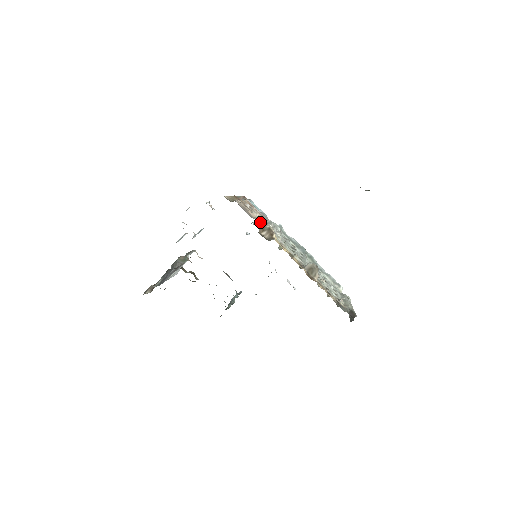
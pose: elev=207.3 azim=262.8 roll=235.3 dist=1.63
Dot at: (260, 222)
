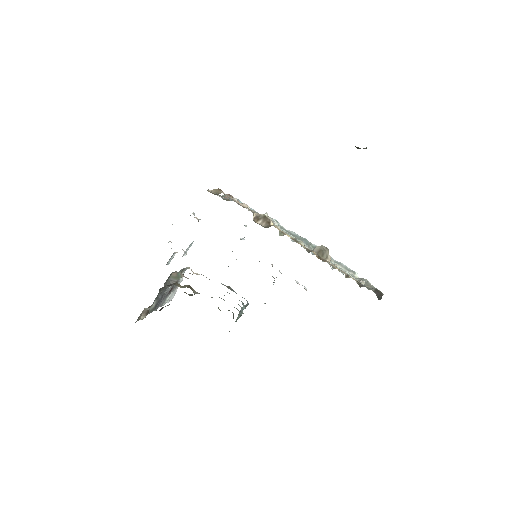
Dot at: occluded
